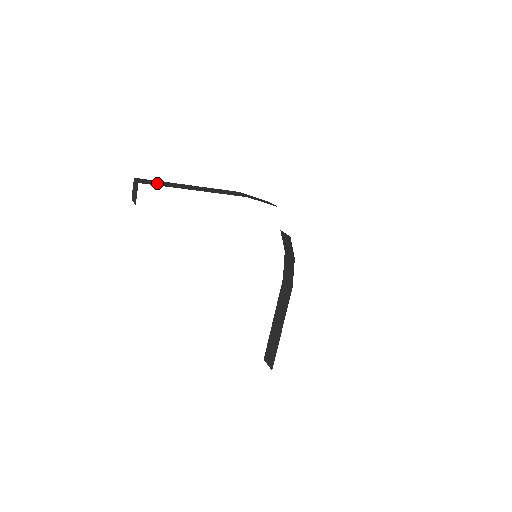
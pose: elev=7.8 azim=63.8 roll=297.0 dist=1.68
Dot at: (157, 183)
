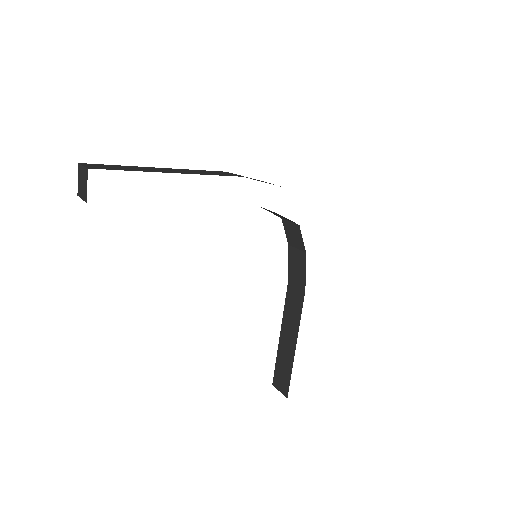
Dot at: (115, 167)
